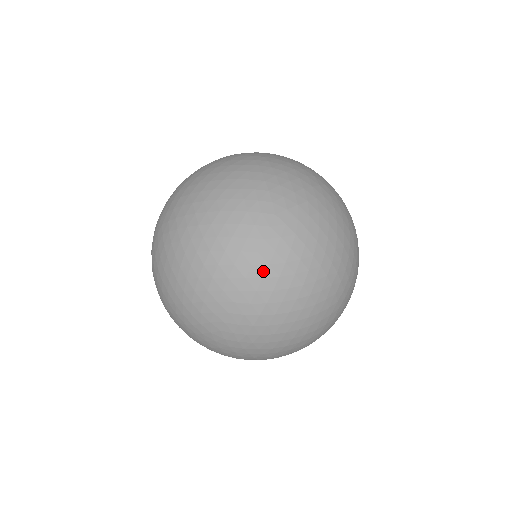
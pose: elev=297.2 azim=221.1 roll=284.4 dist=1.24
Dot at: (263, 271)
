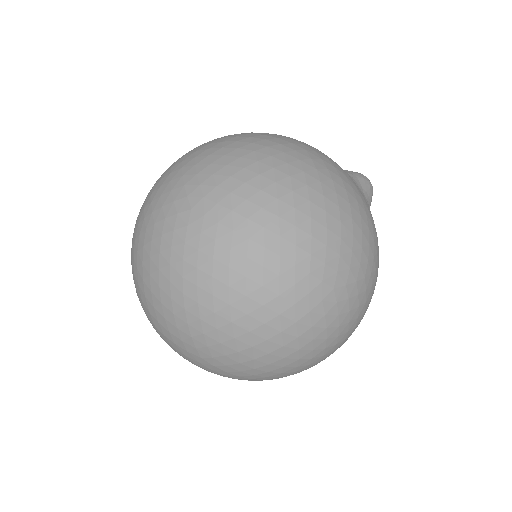
Dot at: occluded
